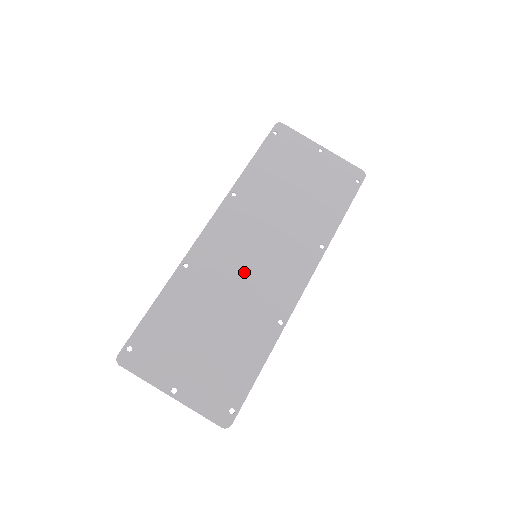
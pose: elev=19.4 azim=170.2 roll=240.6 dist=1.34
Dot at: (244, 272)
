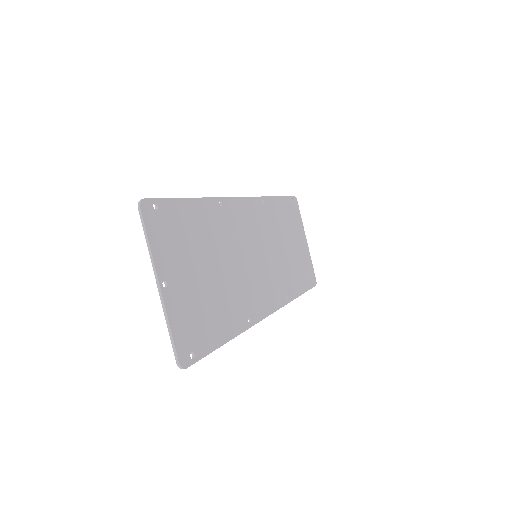
Dot at: (247, 257)
